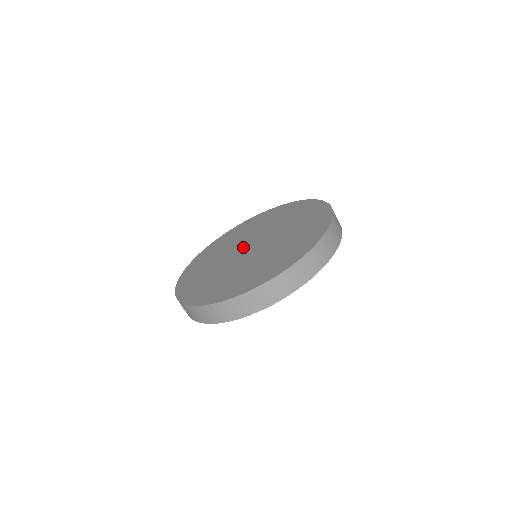
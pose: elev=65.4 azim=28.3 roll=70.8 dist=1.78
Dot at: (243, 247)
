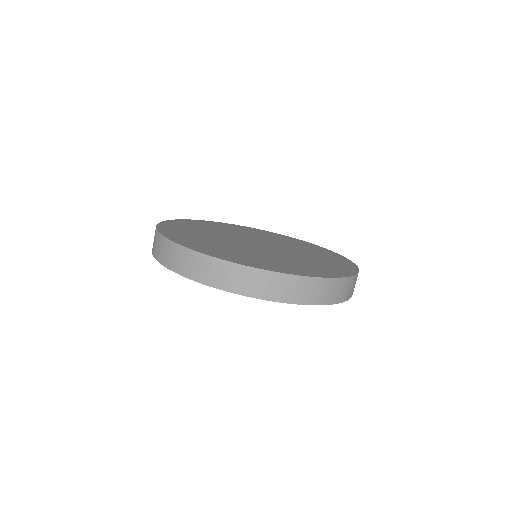
Dot at: (261, 241)
